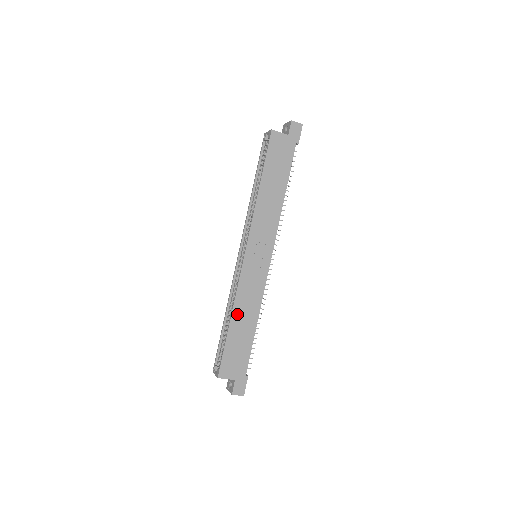
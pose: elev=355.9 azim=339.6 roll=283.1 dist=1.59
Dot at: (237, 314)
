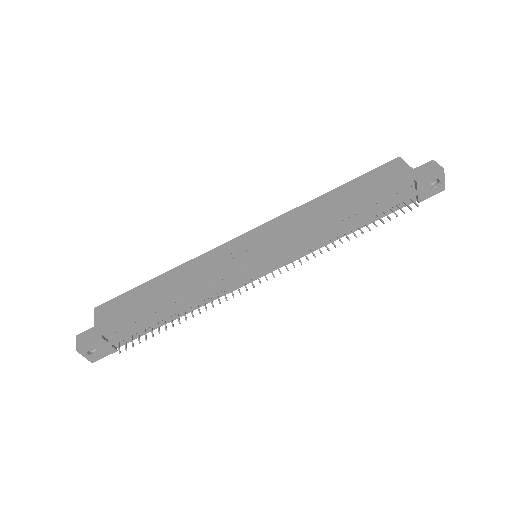
Dot at: (173, 274)
